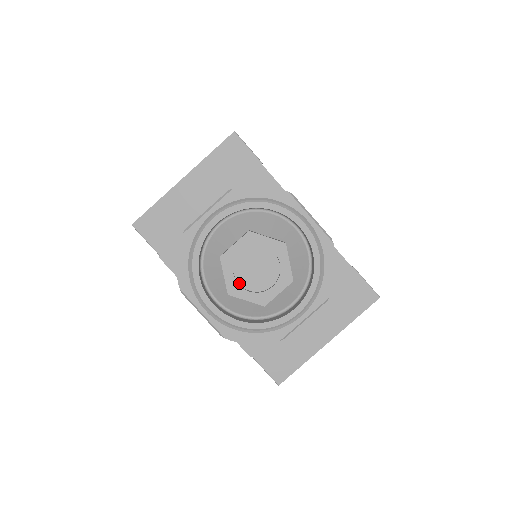
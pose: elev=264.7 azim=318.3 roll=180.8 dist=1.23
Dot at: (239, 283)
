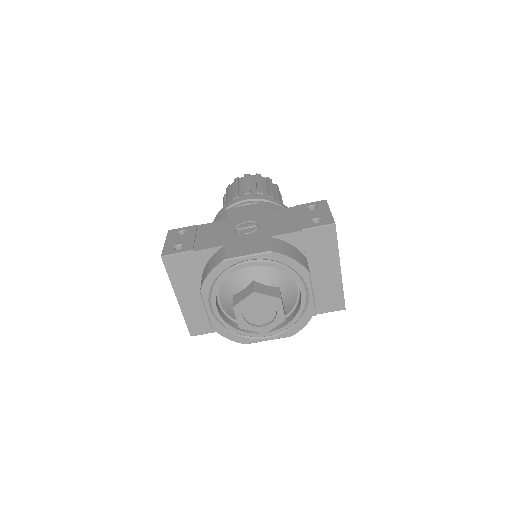
Dot at: (262, 324)
